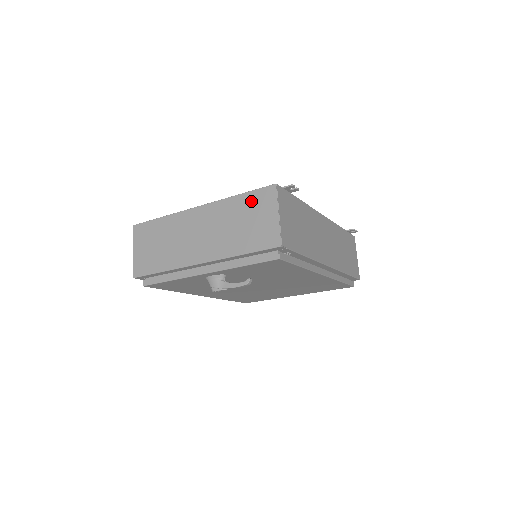
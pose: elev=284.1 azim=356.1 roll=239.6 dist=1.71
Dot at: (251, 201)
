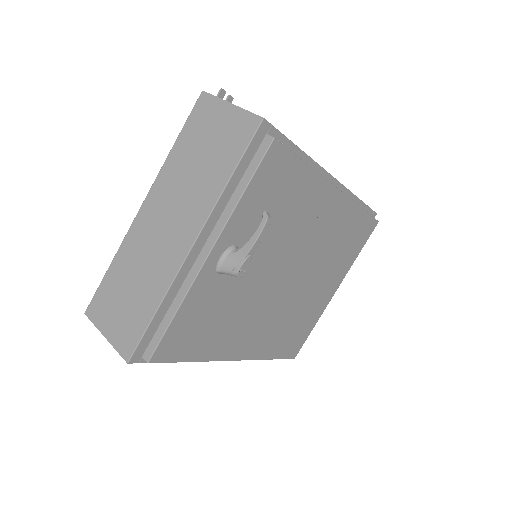
Dot at: (192, 132)
